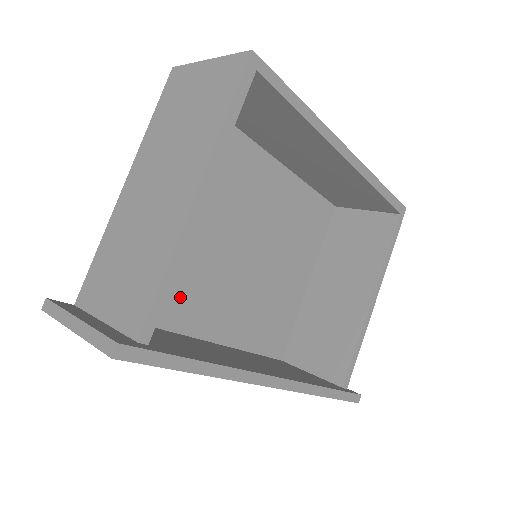
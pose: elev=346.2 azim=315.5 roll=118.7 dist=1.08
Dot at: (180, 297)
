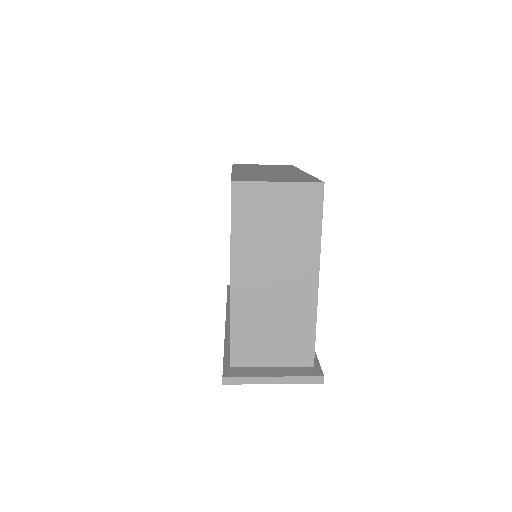
Dot at: occluded
